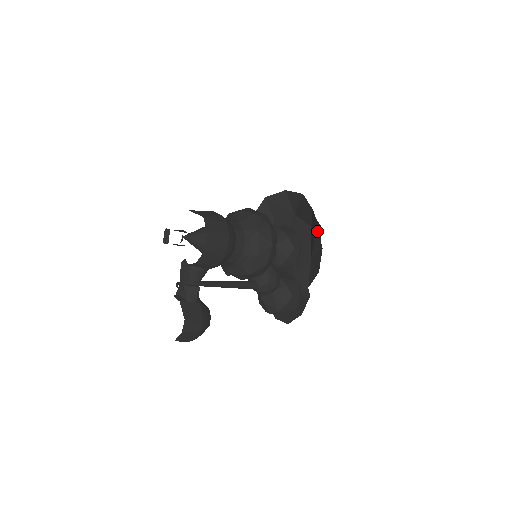
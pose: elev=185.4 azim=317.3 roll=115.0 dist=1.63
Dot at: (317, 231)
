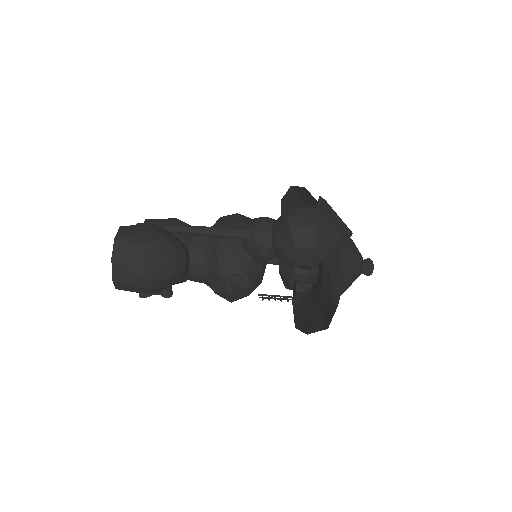
Dot at: (285, 199)
